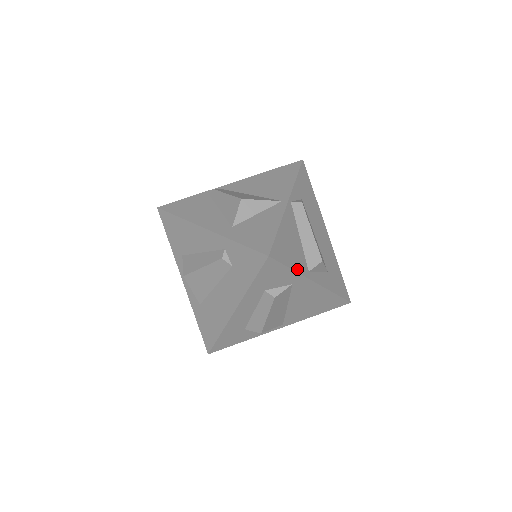
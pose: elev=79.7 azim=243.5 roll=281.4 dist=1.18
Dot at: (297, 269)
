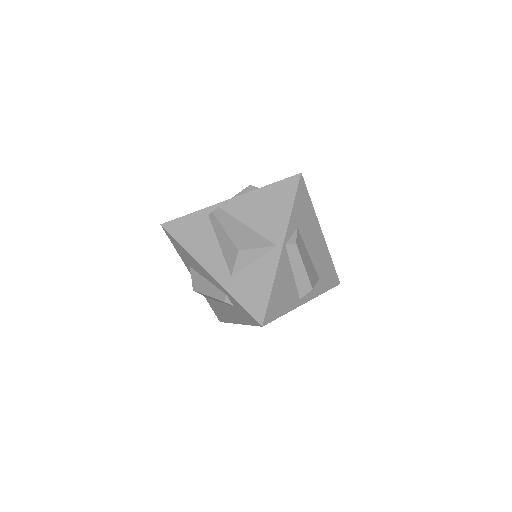
Dot at: (289, 309)
